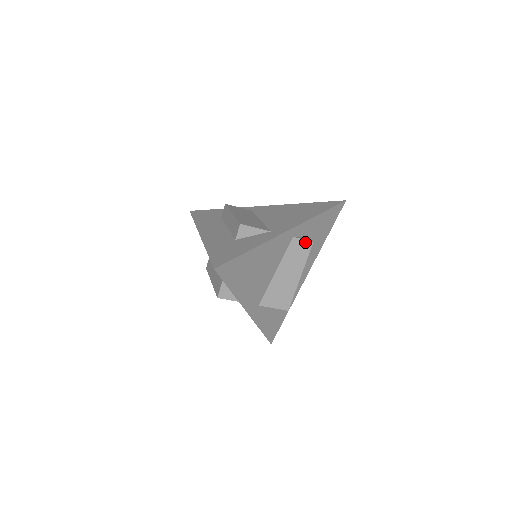
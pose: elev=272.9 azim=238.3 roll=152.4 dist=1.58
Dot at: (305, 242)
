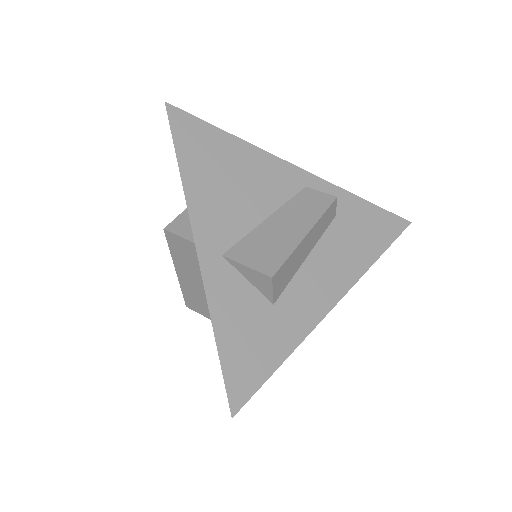
Dot at: (324, 195)
